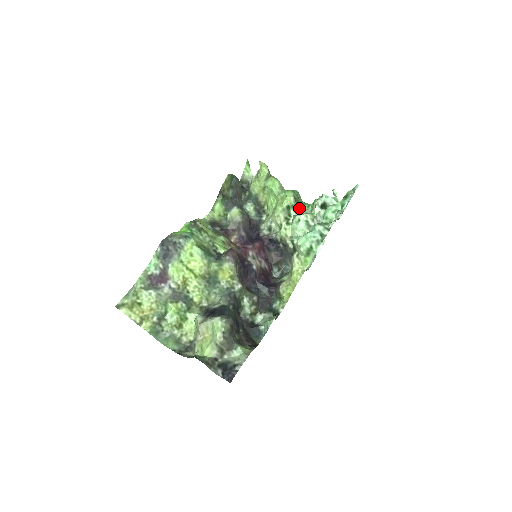
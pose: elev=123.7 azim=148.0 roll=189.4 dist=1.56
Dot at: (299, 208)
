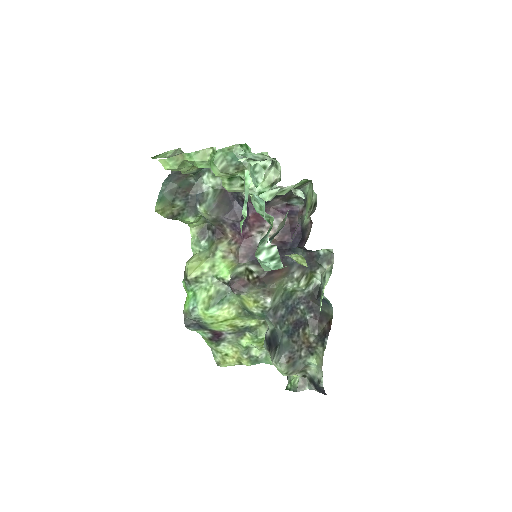
Dot at: (240, 166)
